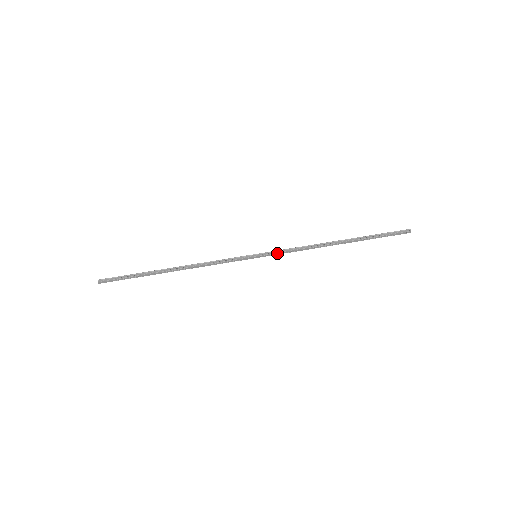
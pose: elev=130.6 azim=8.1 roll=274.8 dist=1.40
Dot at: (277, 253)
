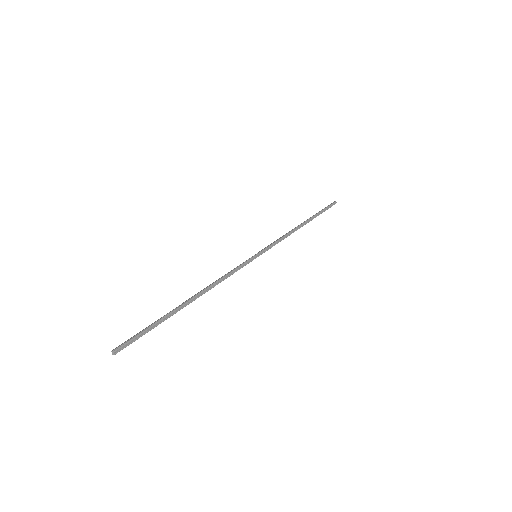
Dot at: (270, 248)
